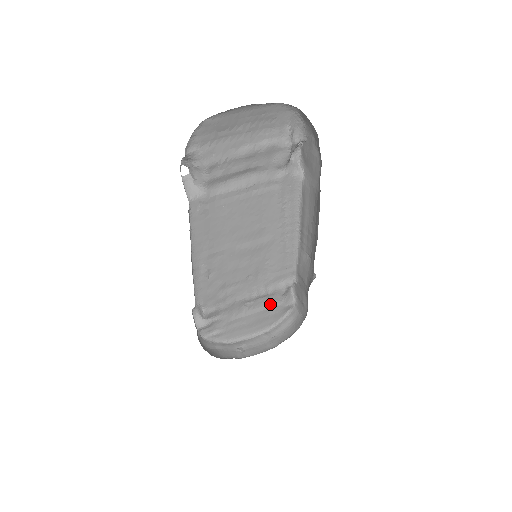
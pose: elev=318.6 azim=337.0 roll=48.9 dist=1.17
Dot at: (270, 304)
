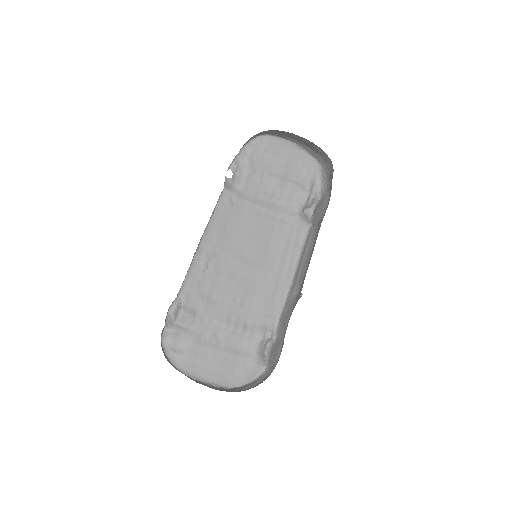
Dot at: (241, 352)
